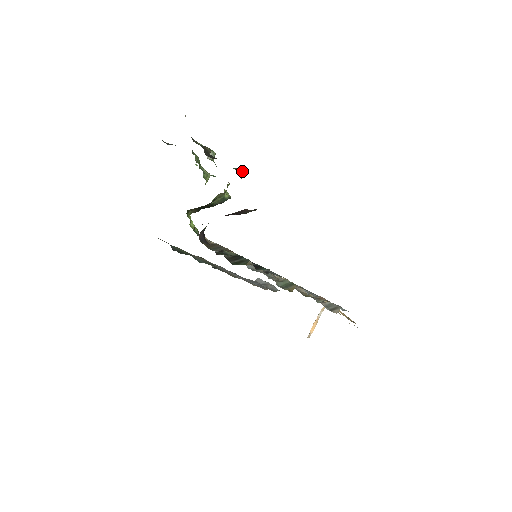
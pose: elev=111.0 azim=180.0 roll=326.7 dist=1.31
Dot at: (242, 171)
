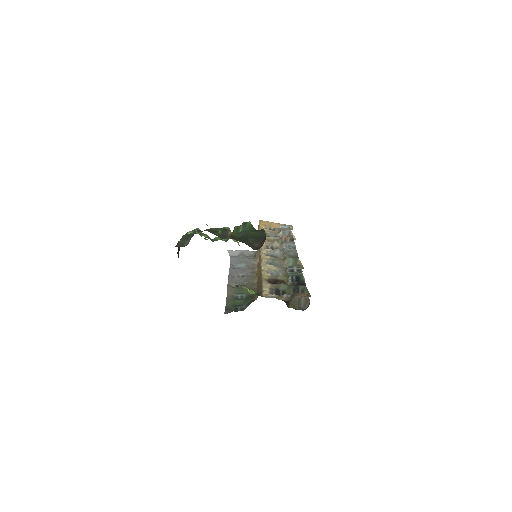
Dot at: (251, 225)
